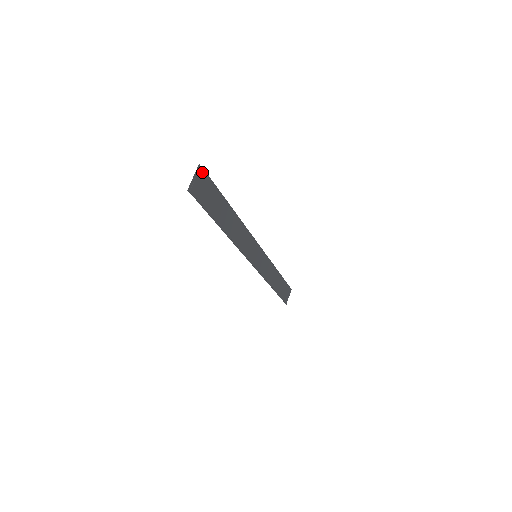
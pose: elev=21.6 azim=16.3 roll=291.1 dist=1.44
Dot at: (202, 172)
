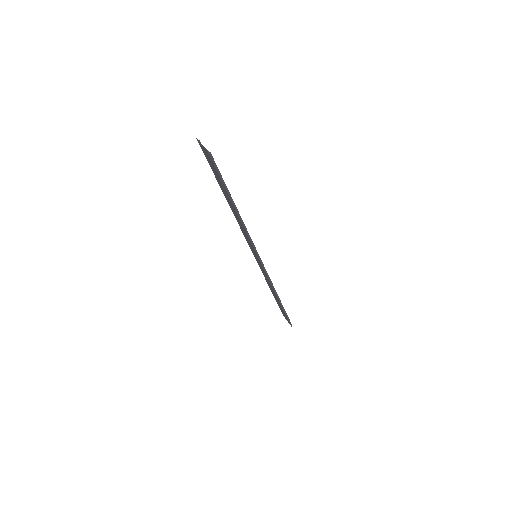
Dot at: (200, 146)
